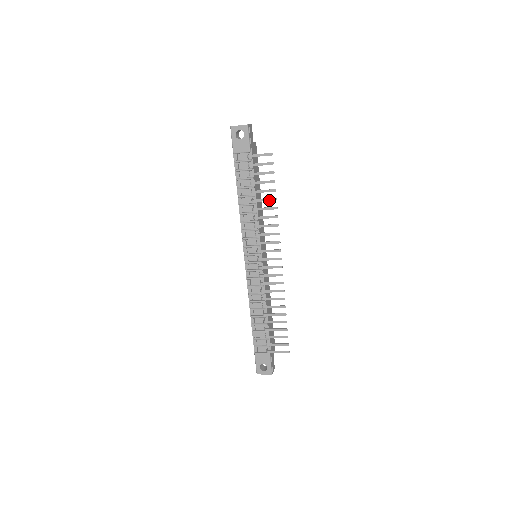
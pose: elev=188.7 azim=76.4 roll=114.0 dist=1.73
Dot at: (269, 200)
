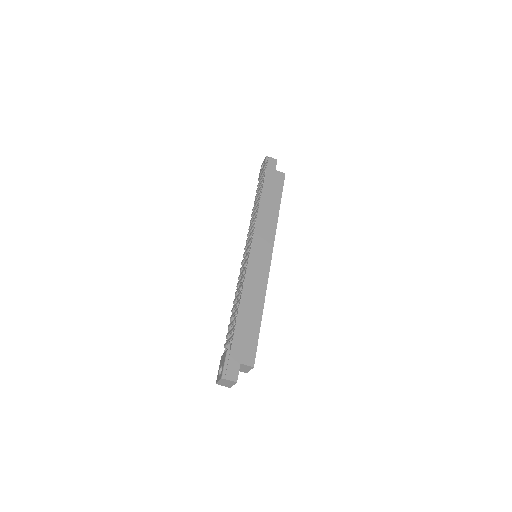
Dot at: (259, 194)
